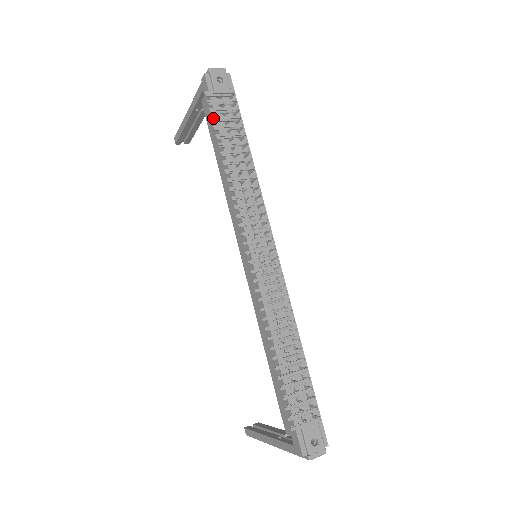
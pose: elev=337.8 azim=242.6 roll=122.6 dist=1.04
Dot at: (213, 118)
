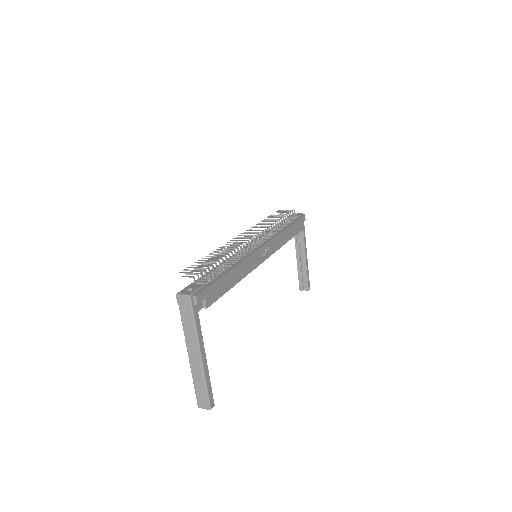
Dot at: occluded
